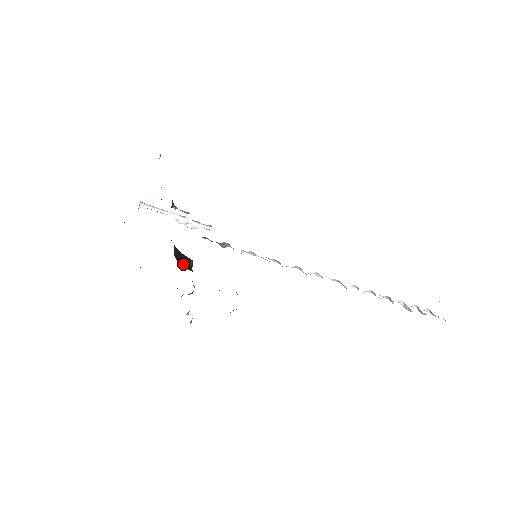
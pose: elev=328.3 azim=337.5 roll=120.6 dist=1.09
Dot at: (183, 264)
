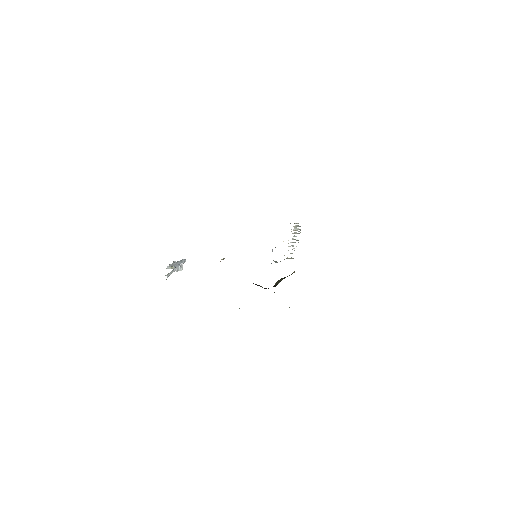
Dot at: occluded
